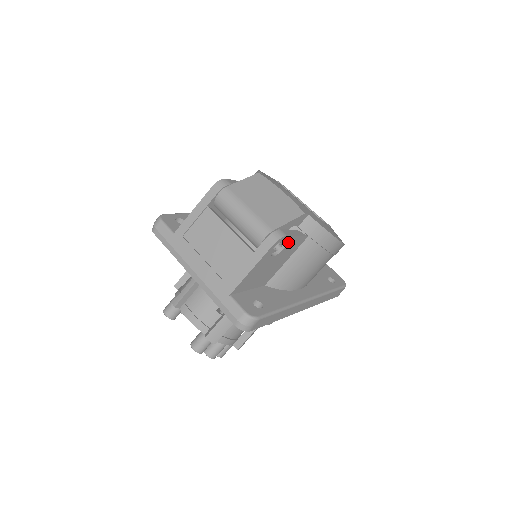
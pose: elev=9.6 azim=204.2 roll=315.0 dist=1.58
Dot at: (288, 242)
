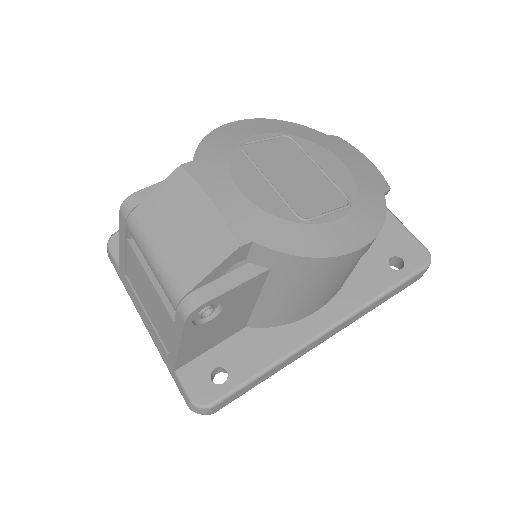
Dot at: (223, 300)
